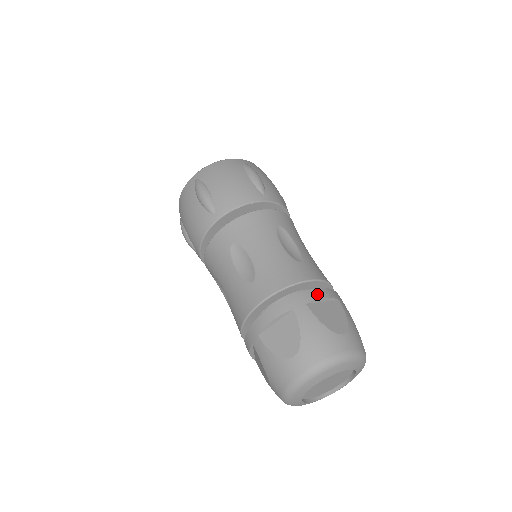
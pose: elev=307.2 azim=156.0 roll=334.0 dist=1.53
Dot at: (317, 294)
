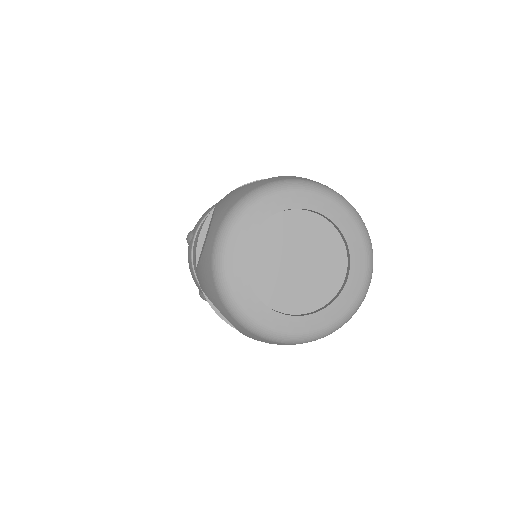
Dot at: (249, 183)
